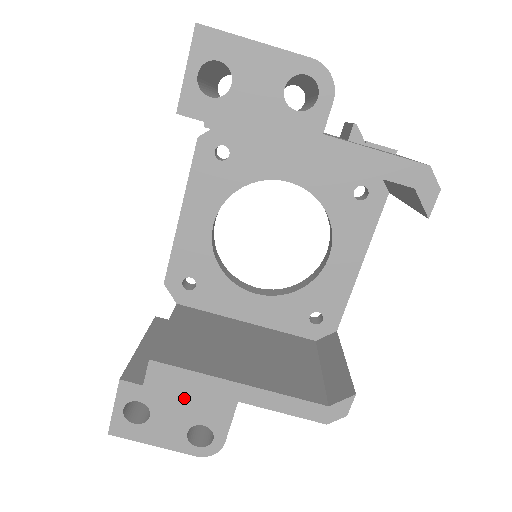
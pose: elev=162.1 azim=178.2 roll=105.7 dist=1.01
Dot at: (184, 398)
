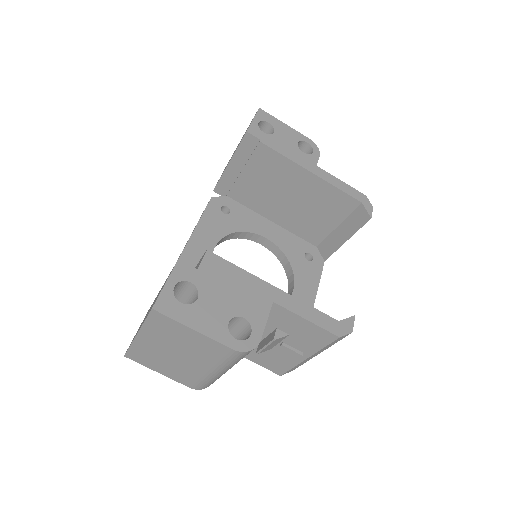
Dot at: (230, 288)
